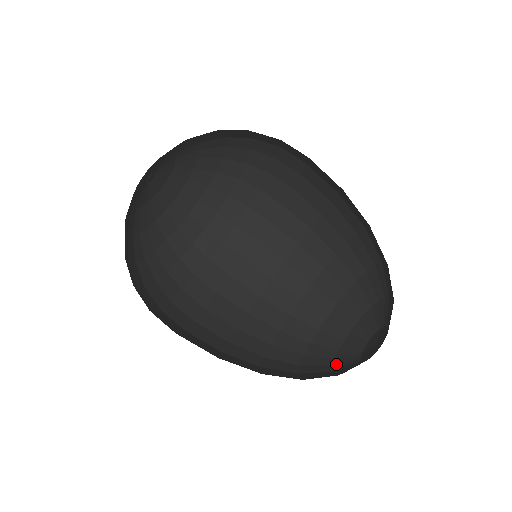
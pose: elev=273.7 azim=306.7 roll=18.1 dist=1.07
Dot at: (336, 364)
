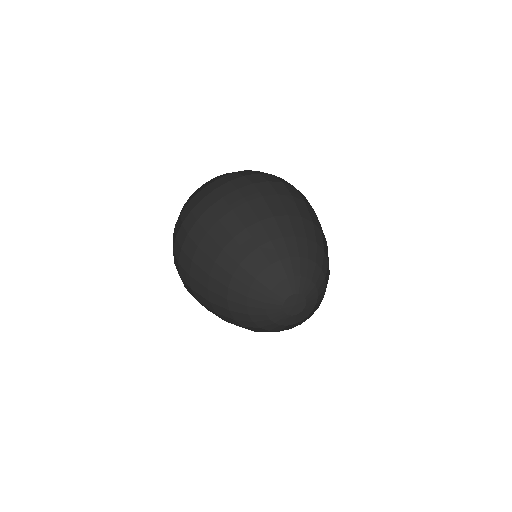
Dot at: (268, 308)
